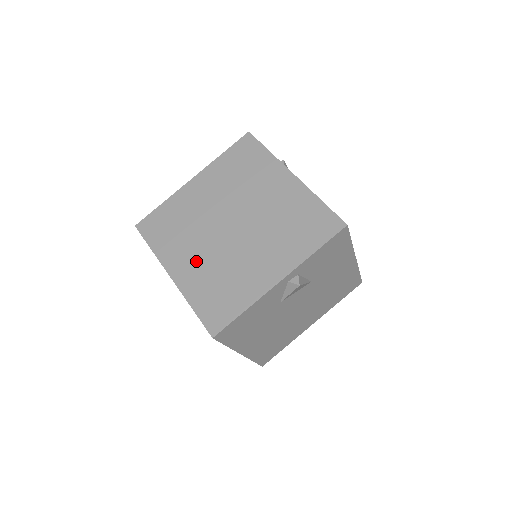
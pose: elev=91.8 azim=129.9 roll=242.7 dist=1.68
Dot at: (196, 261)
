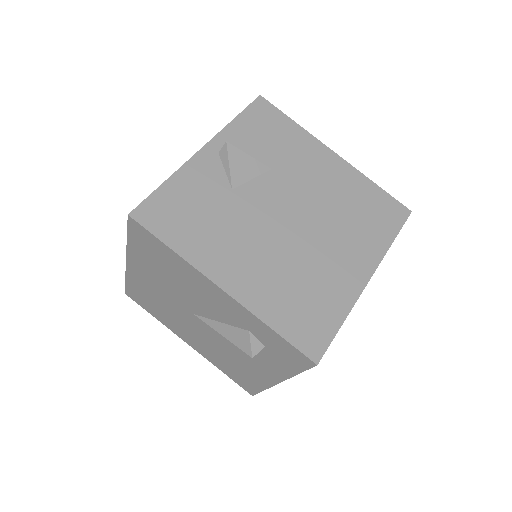
Dot at: occluded
